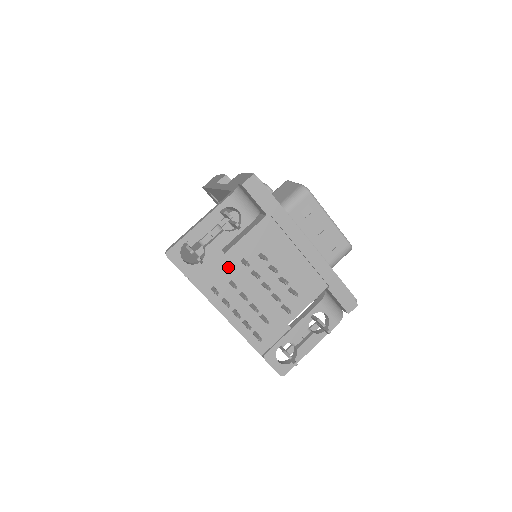
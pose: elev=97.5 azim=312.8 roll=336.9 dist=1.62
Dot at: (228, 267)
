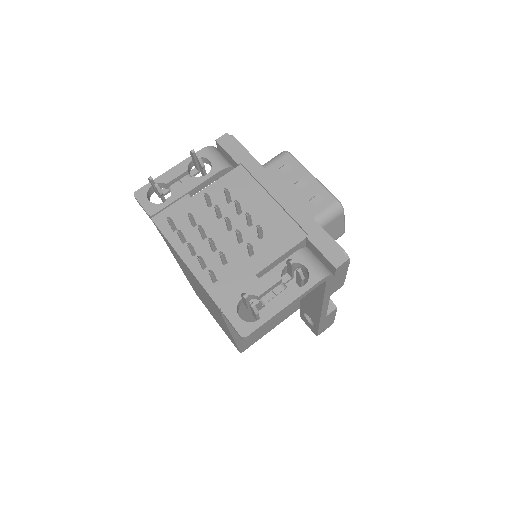
Dot at: (193, 210)
